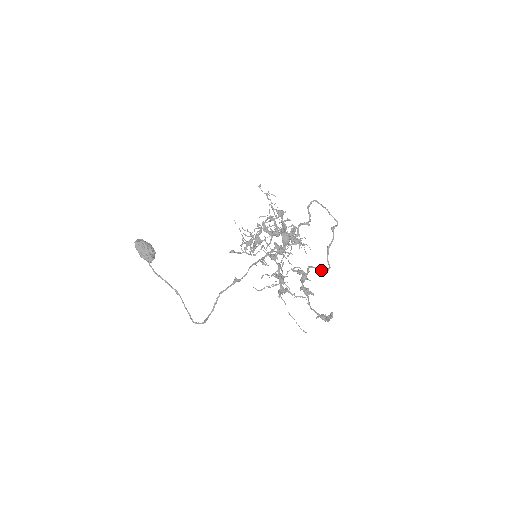
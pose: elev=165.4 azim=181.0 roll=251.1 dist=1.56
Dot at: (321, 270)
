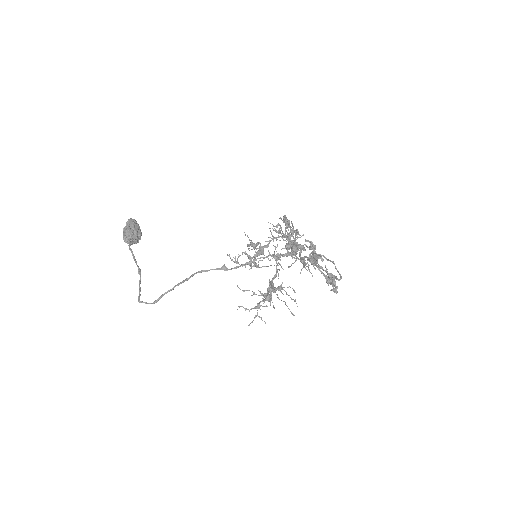
Dot at: (326, 275)
